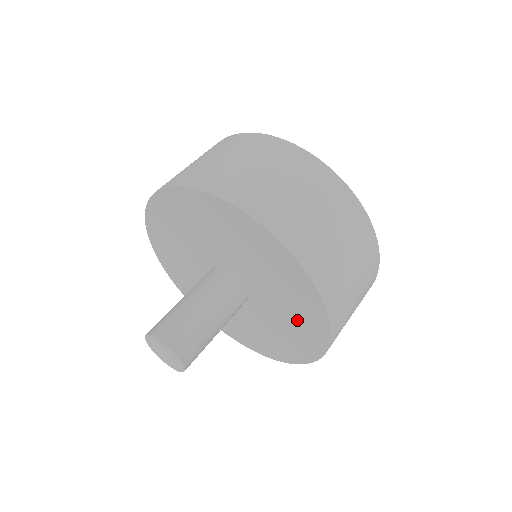
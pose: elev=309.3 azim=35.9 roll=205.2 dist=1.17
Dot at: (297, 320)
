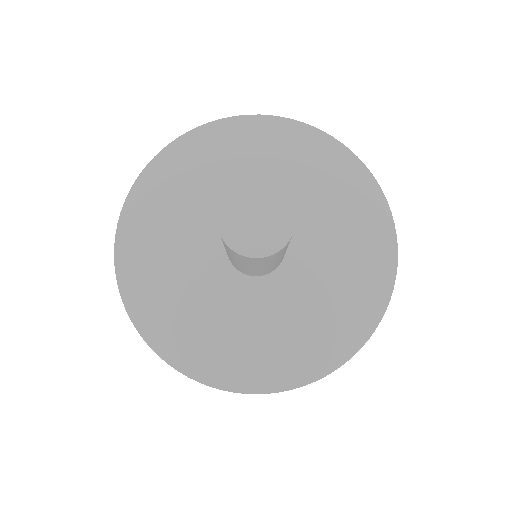
Dot at: (337, 304)
